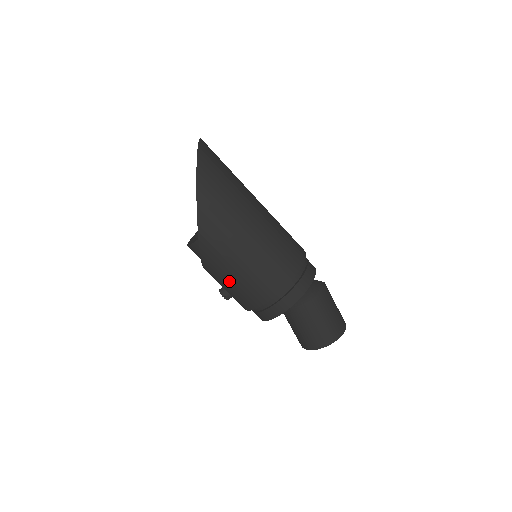
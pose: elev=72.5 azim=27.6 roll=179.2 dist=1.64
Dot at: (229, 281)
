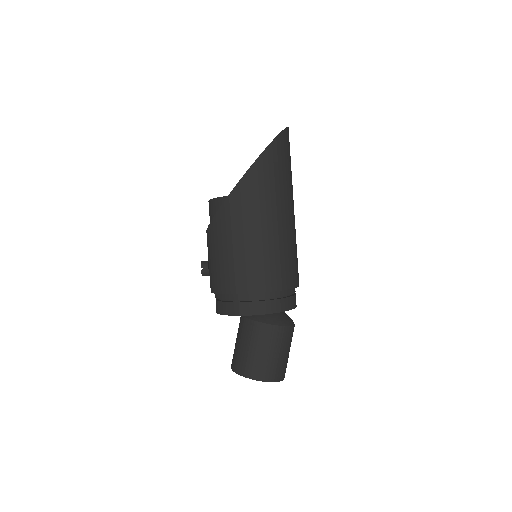
Dot at: (223, 251)
